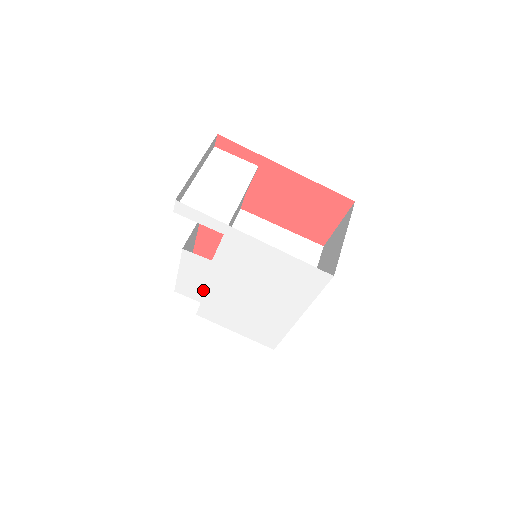
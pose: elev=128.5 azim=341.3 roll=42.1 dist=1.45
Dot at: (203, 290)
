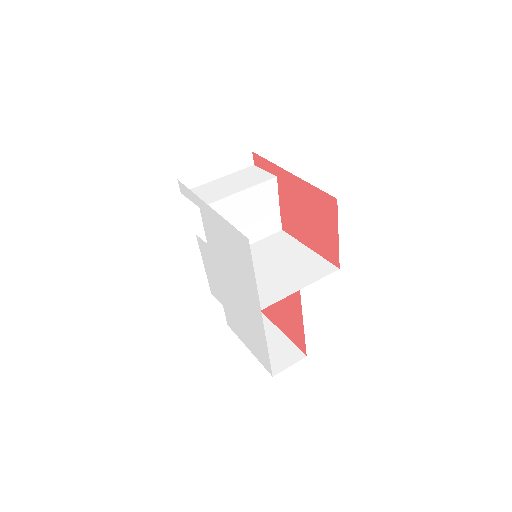
Dot at: (218, 287)
